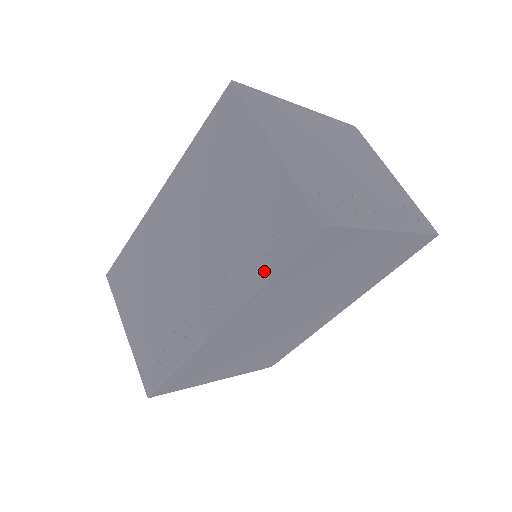
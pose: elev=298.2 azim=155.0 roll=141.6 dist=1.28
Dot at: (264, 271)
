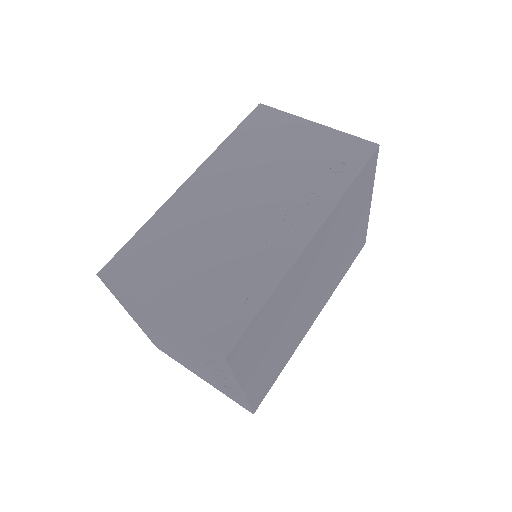
Dot at: (344, 181)
